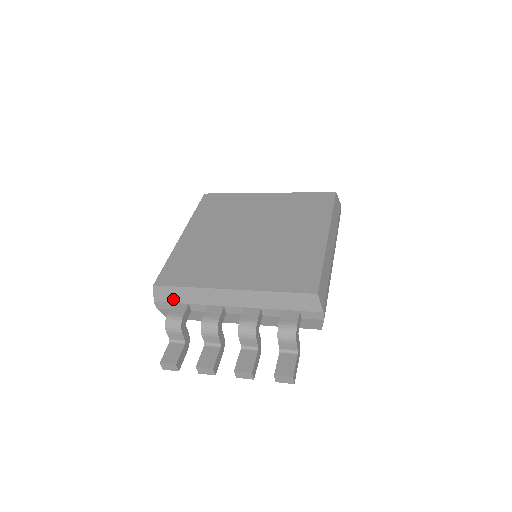
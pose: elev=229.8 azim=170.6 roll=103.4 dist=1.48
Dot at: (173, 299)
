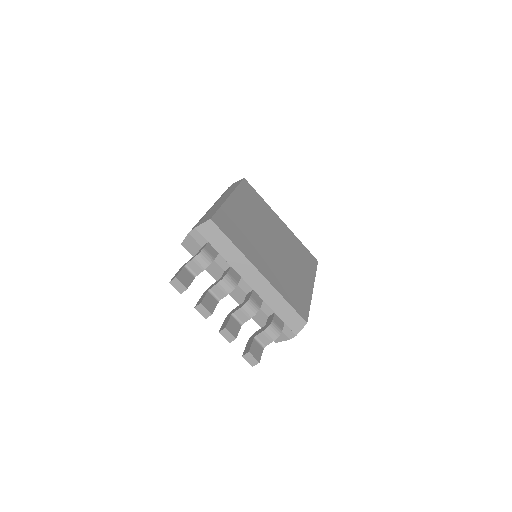
Dot at: (212, 240)
